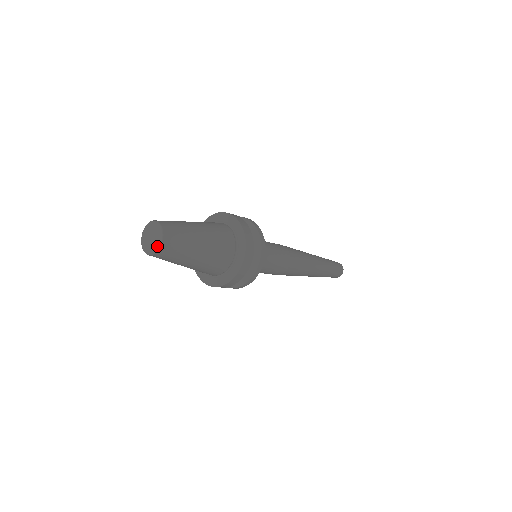
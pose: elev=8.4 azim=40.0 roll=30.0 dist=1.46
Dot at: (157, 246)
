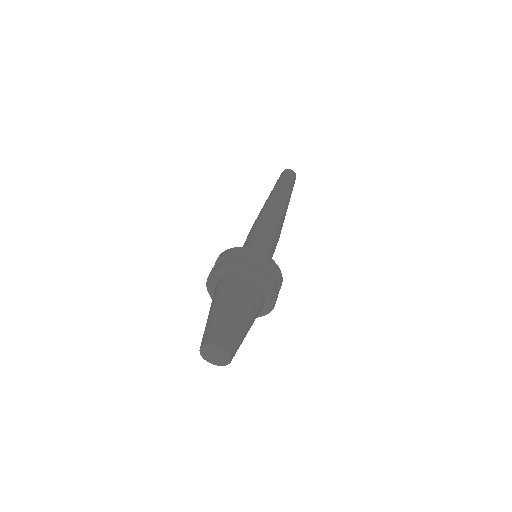
Dot at: (228, 360)
